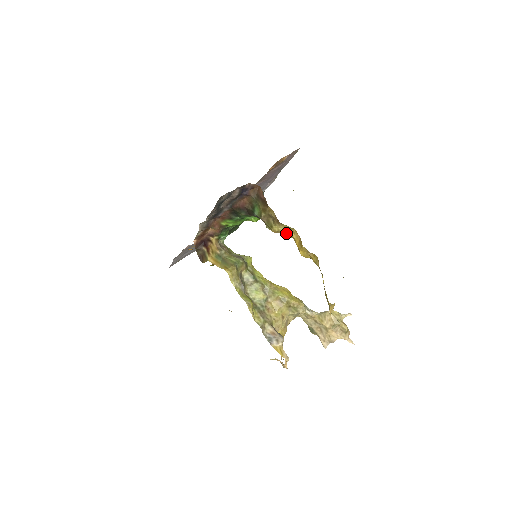
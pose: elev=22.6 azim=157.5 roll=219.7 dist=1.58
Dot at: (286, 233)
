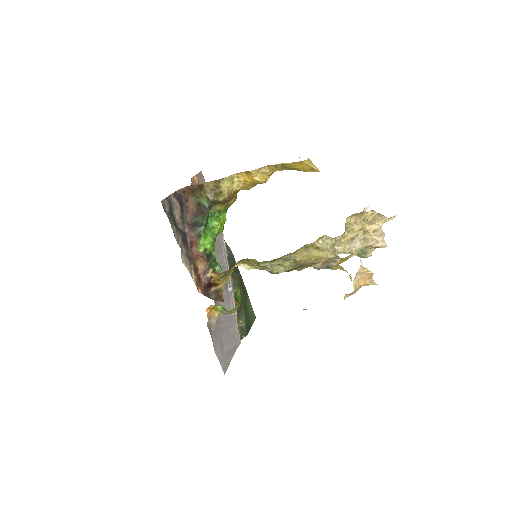
Dot at: (235, 186)
